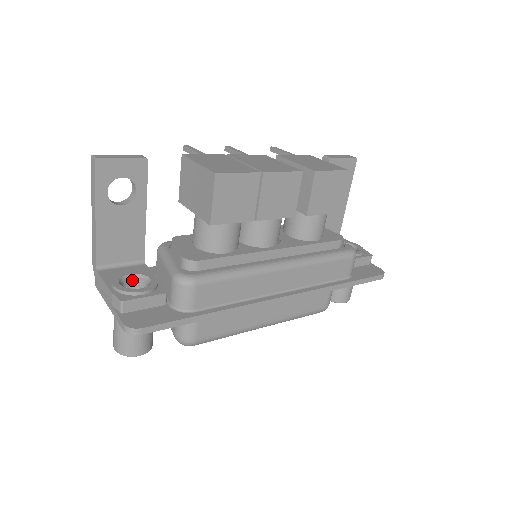
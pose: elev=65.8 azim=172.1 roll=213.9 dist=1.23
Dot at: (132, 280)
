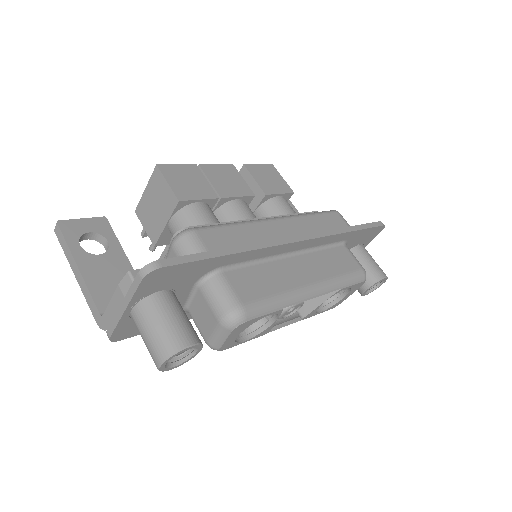
Dot at: occluded
